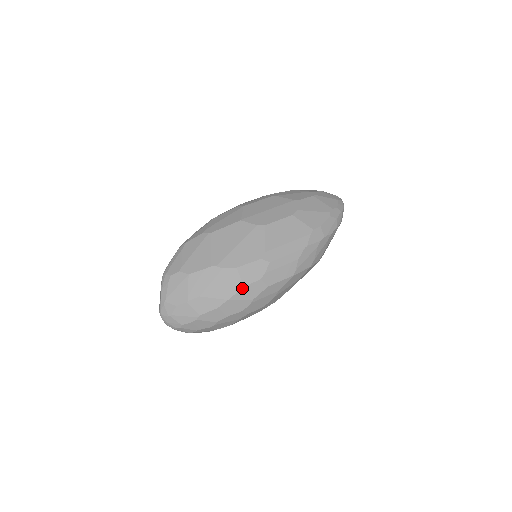
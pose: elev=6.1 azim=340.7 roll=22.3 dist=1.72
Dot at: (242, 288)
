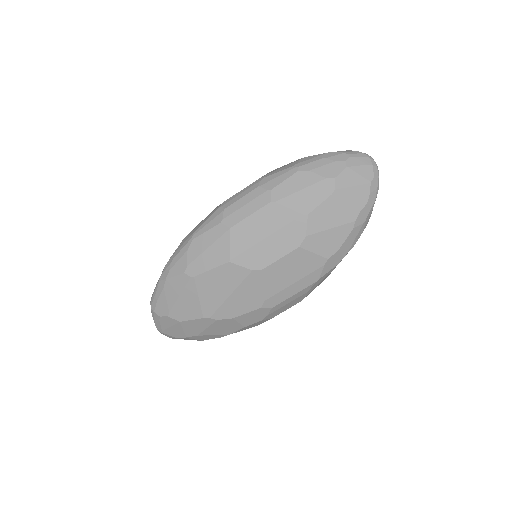
Dot at: (243, 328)
